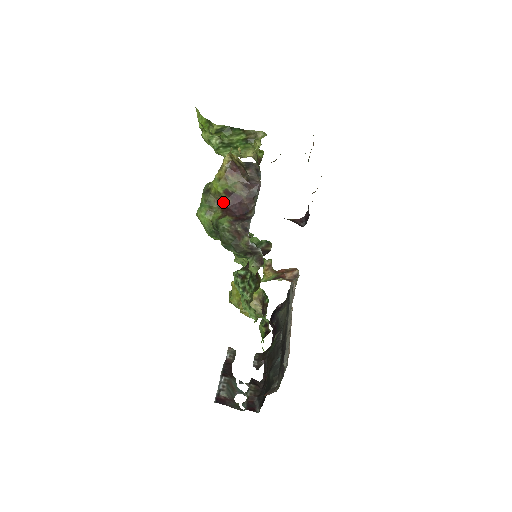
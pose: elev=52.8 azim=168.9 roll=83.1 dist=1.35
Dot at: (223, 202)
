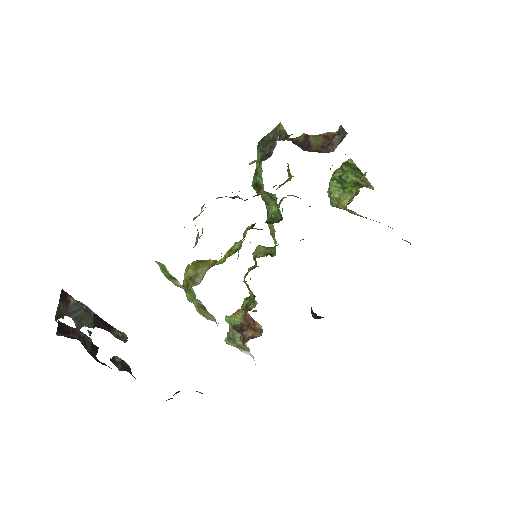
Dot at: (296, 141)
